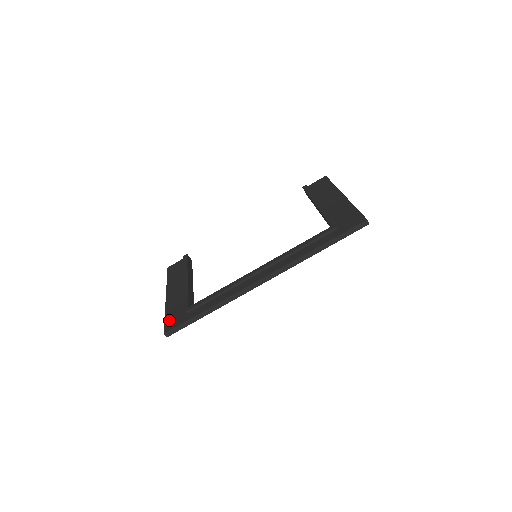
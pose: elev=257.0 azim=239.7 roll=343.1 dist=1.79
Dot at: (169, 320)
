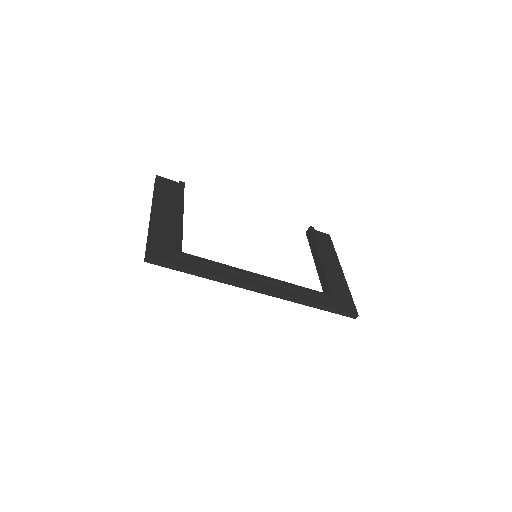
Dot at: (155, 246)
